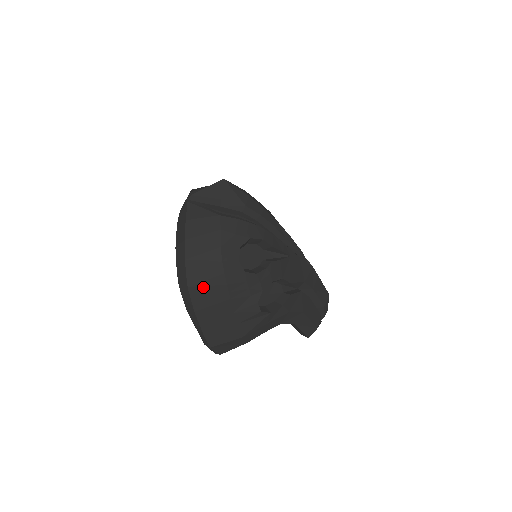
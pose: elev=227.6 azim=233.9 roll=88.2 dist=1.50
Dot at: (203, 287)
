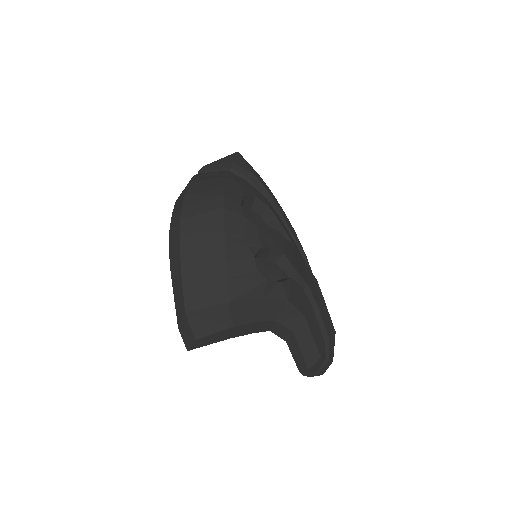
Dot at: (197, 221)
